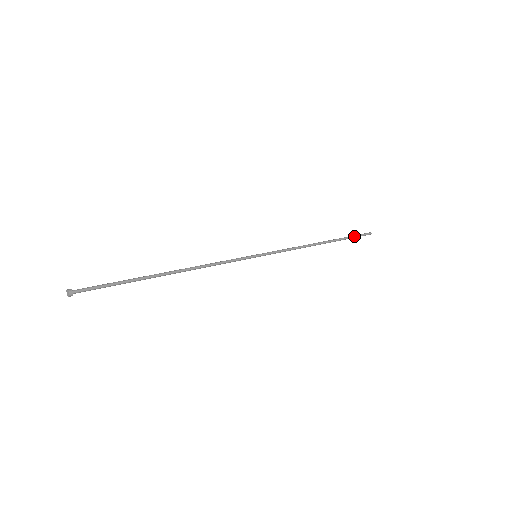
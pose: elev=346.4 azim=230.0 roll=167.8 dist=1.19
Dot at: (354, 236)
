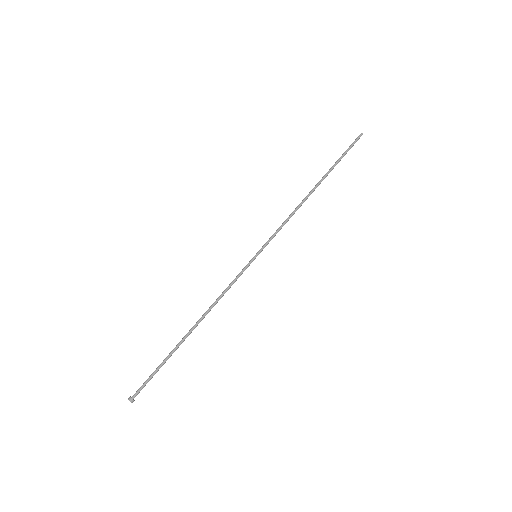
Dot at: occluded
